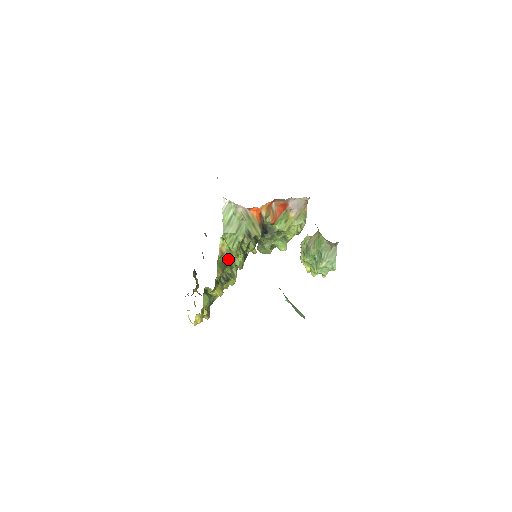
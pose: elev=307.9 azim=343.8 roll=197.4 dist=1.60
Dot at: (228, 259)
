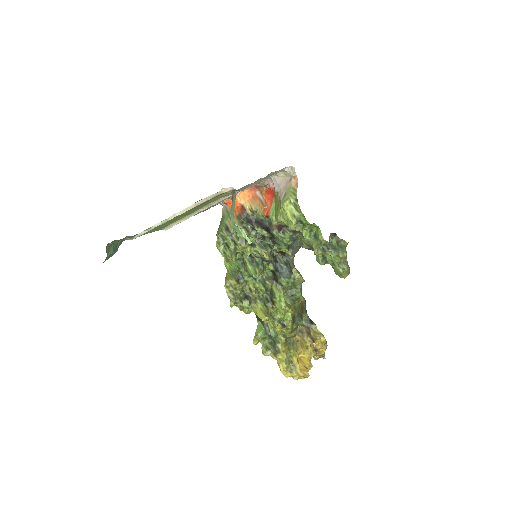
Dot at: (240, 266)
